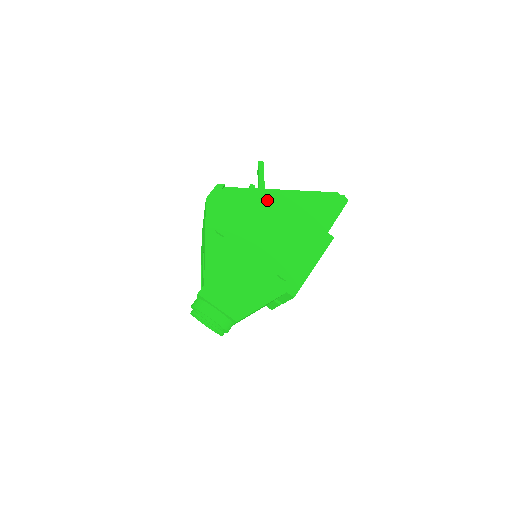
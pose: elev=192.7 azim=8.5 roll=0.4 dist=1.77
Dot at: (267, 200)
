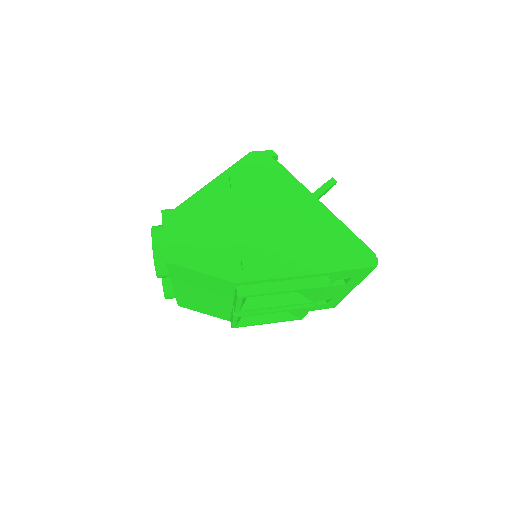
Dot at: (301, 198)
